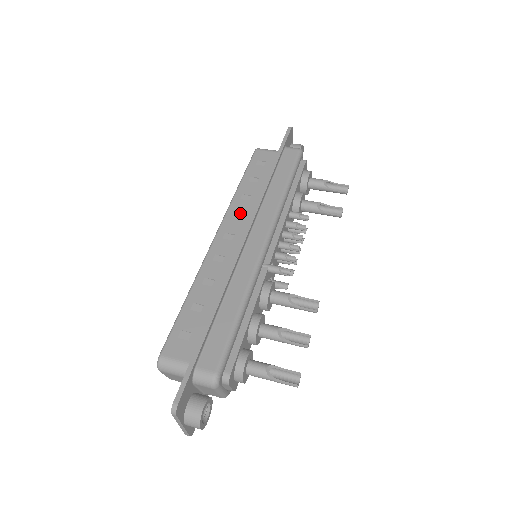
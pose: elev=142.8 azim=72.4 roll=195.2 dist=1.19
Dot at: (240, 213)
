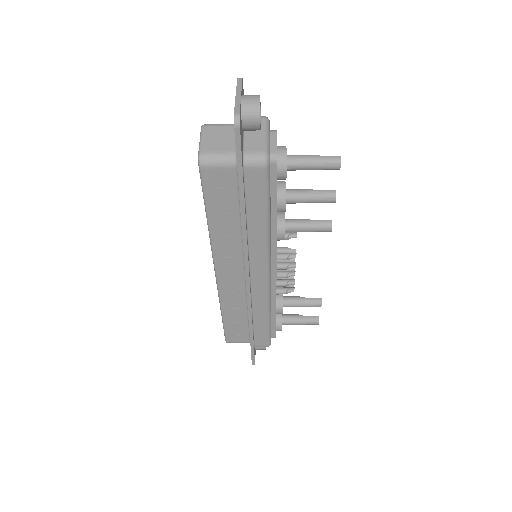
Dot at: occluded
